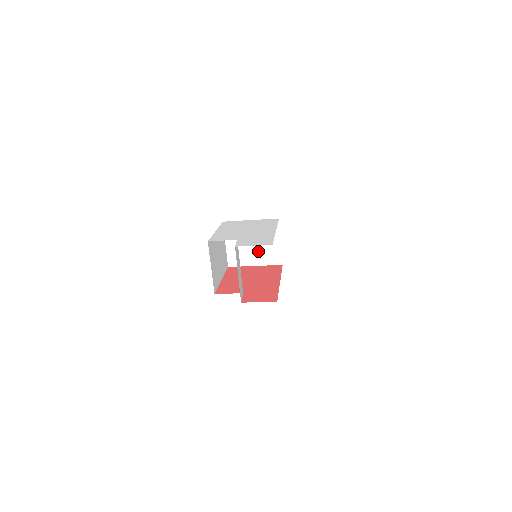
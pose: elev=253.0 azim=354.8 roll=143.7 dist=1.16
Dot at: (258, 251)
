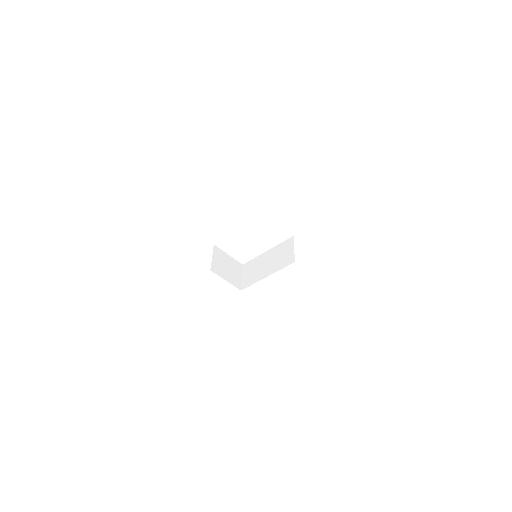
Dot at: (229, 273)
